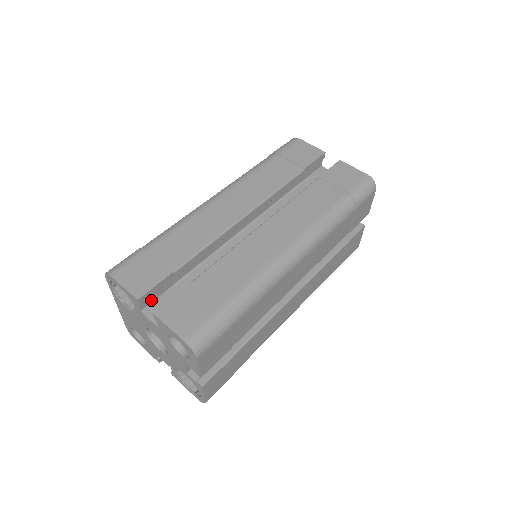
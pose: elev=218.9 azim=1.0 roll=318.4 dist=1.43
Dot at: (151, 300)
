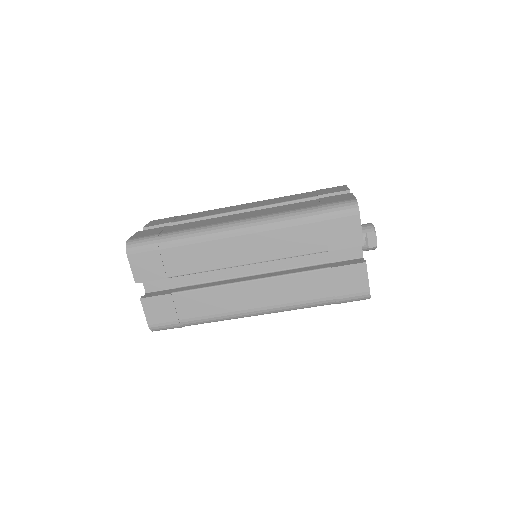
Dot at: occluded
